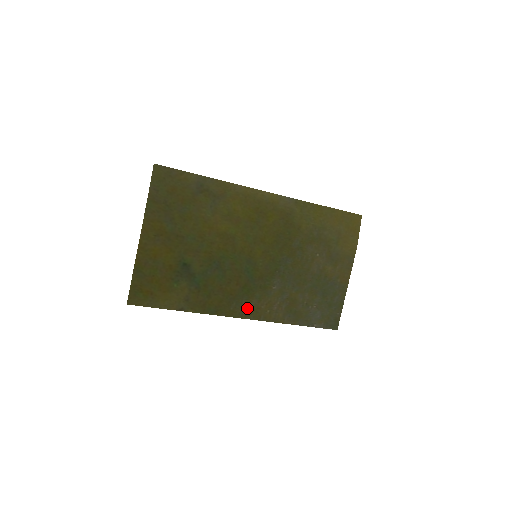
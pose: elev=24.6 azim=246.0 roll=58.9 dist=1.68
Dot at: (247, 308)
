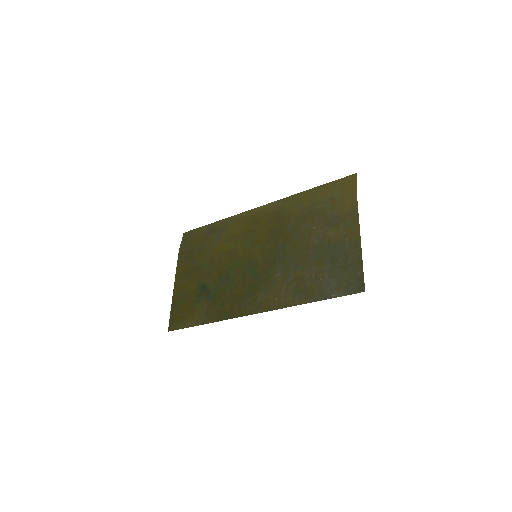
Dot at: (256, 303)
